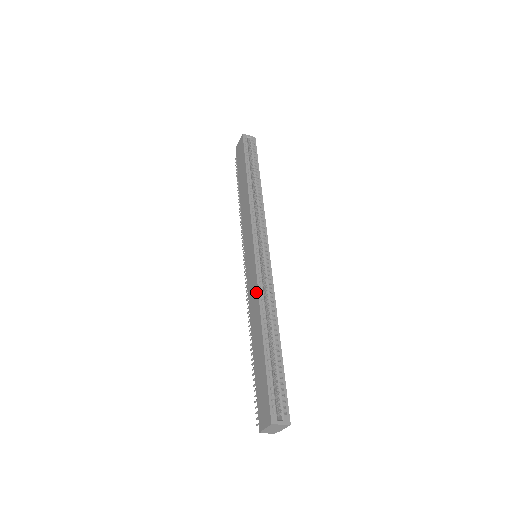
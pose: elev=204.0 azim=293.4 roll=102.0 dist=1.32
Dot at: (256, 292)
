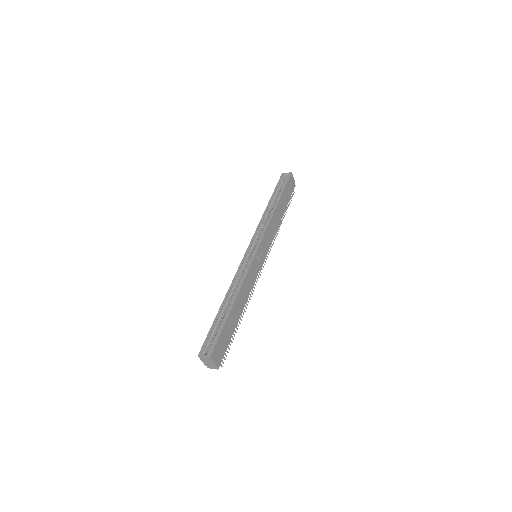
Dot at: (235, 278)
